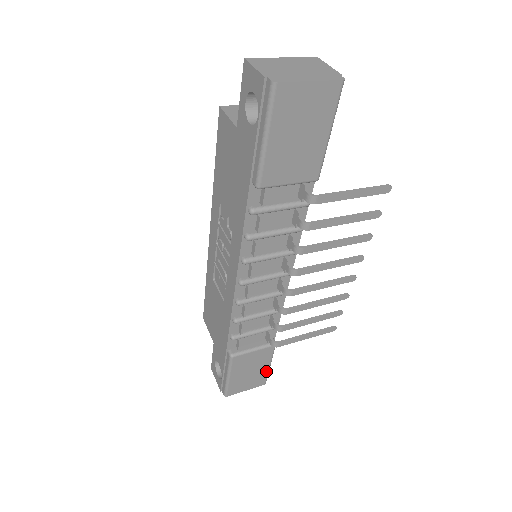
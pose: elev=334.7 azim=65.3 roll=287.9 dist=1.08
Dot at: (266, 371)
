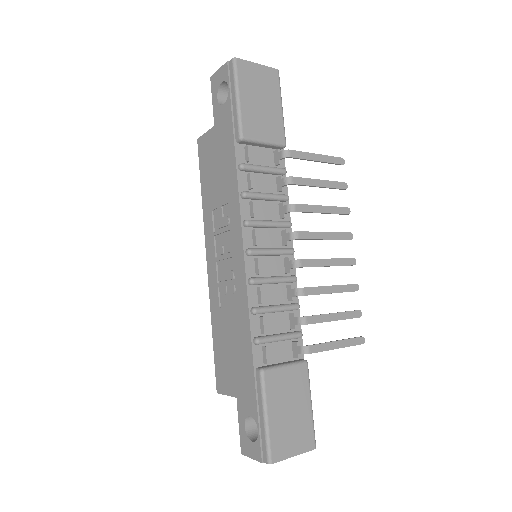
Dot at: (309, 417)
